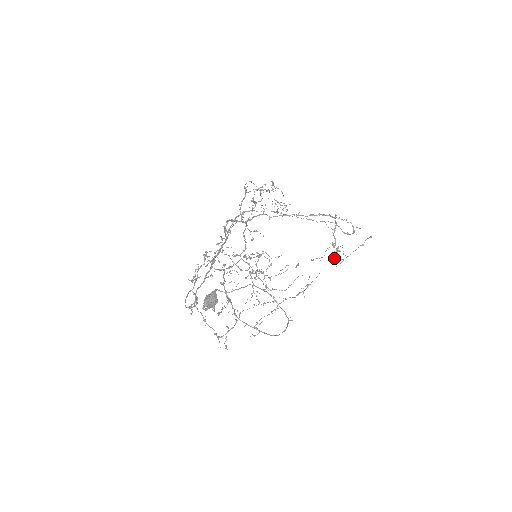
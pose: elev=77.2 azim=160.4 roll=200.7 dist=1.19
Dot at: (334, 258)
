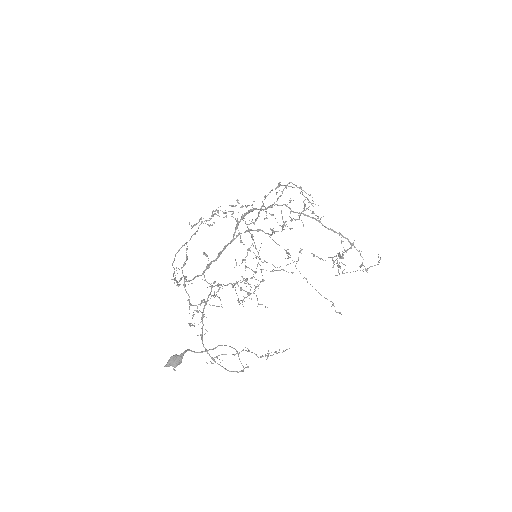
Dot at: occluded
